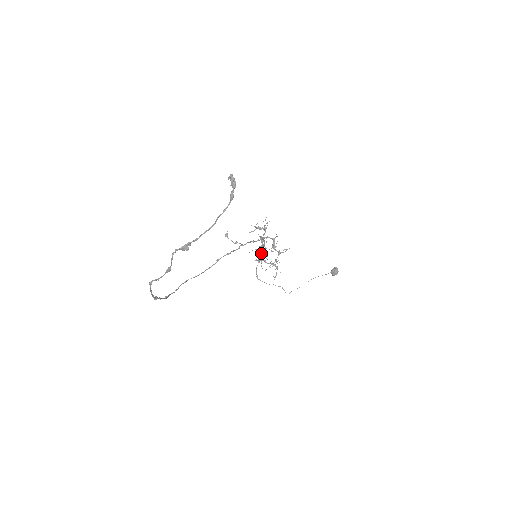
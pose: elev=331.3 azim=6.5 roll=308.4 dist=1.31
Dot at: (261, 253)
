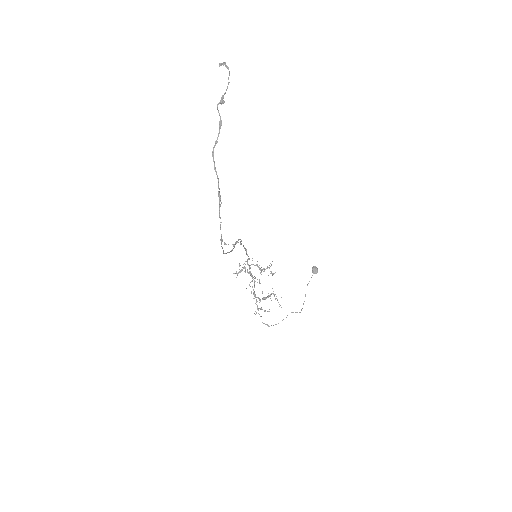
Dot at: occluded
